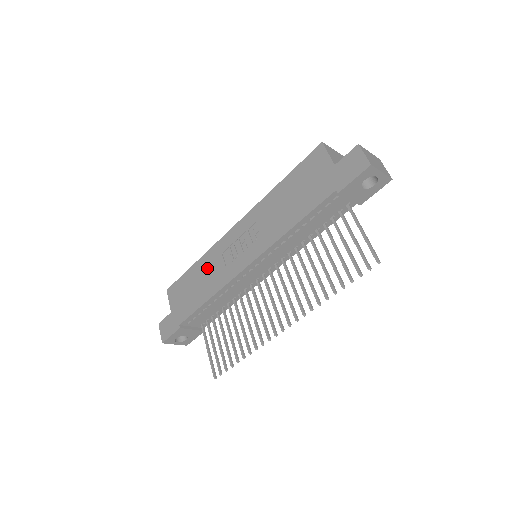
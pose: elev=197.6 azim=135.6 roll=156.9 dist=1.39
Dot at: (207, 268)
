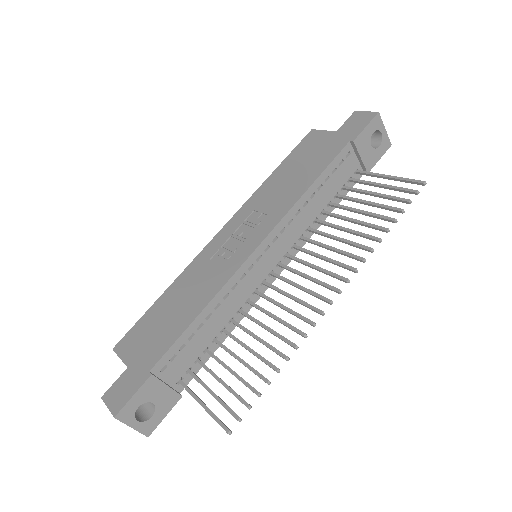
Dot at: (188, 284)
